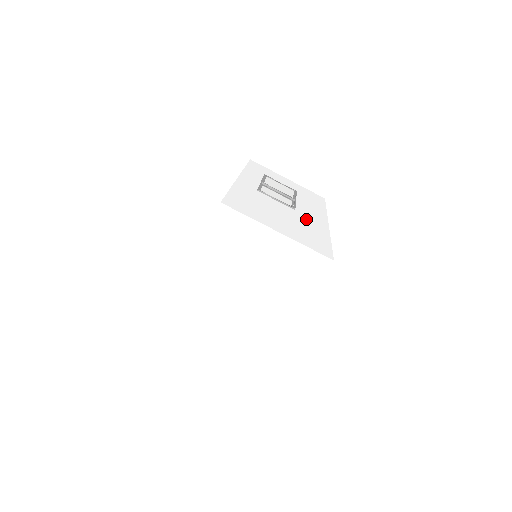
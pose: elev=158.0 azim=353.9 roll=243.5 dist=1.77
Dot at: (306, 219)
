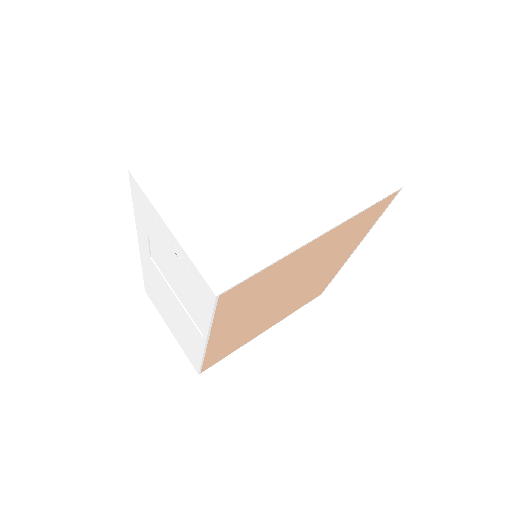
Dot at: occluded
